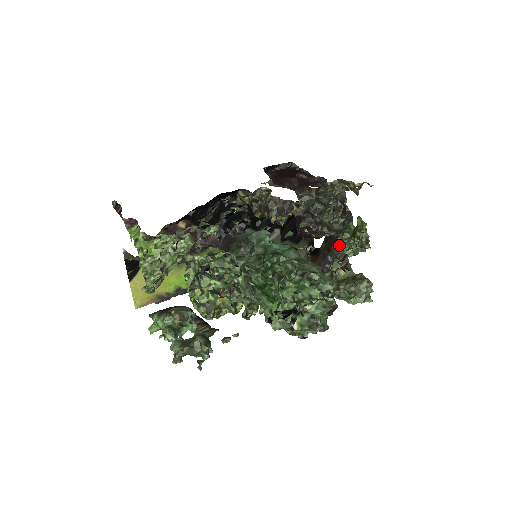
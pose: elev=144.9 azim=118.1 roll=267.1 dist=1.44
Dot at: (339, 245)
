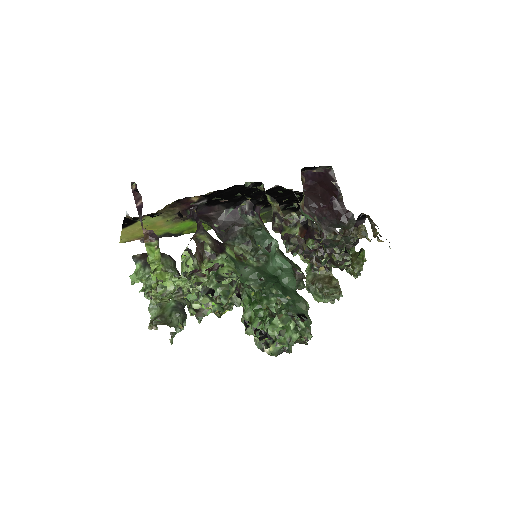
Dot at: occluded
